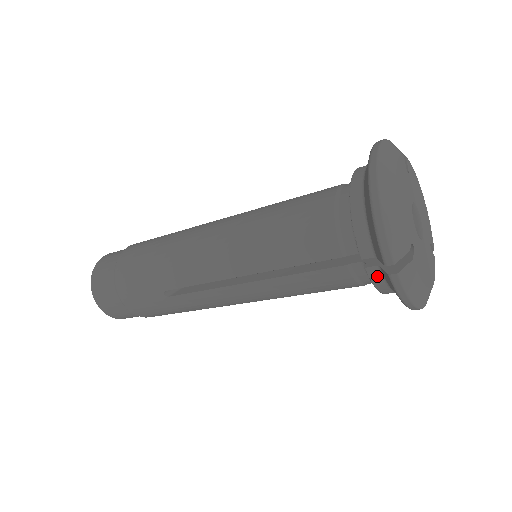
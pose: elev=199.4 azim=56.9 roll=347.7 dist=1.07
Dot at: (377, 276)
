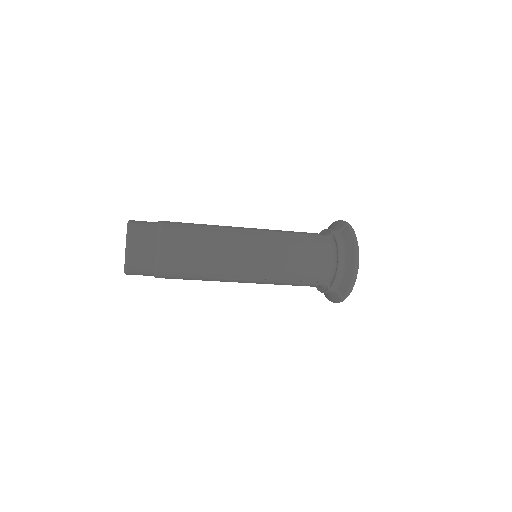
Dot at: (330, 292)
